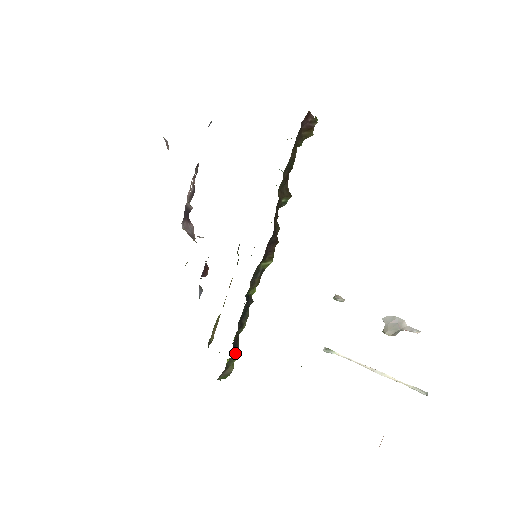
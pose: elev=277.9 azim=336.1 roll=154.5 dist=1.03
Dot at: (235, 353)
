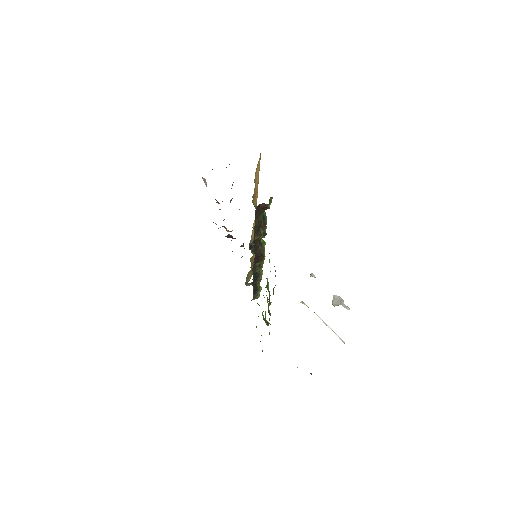
Dot at: (259, 291)
